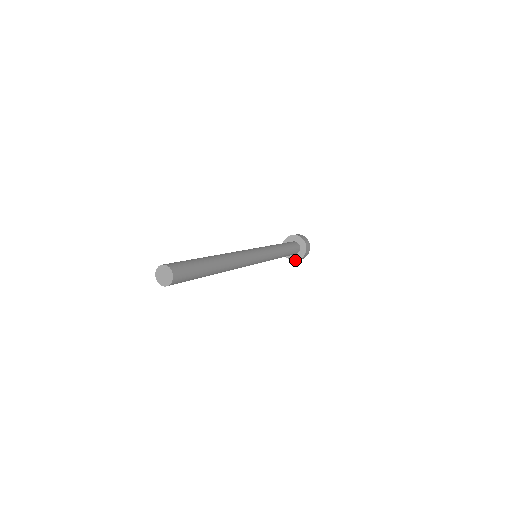
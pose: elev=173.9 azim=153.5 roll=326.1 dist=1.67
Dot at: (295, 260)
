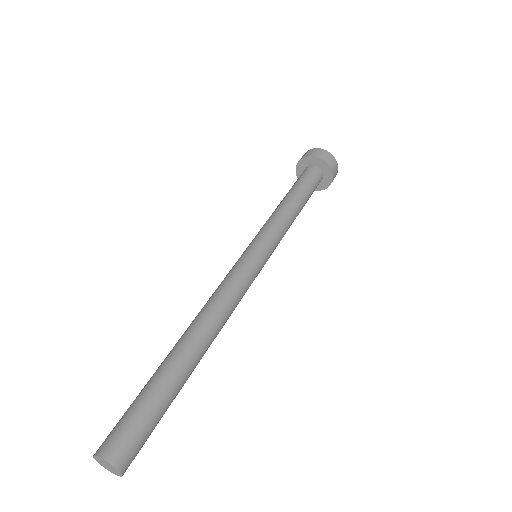
Dot at: occluded
